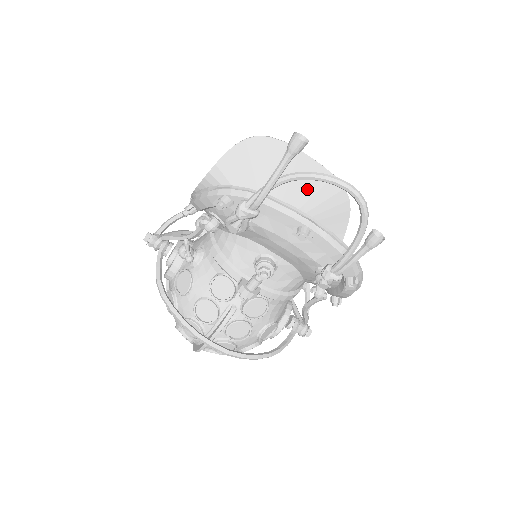
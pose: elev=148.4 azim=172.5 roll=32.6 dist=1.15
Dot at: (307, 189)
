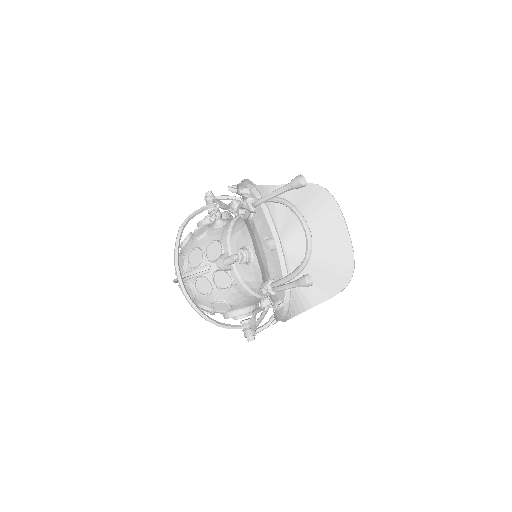
Dot at: (326, 245)
